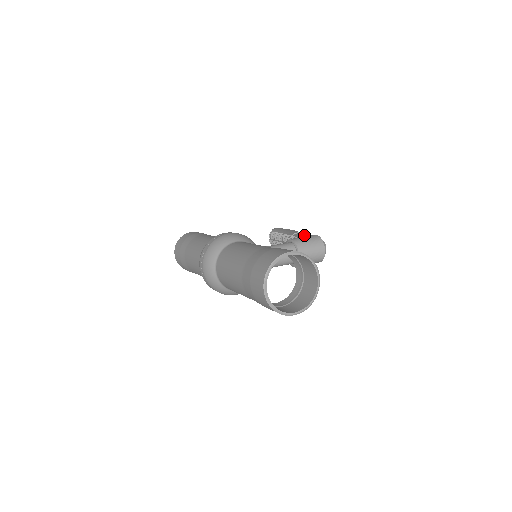
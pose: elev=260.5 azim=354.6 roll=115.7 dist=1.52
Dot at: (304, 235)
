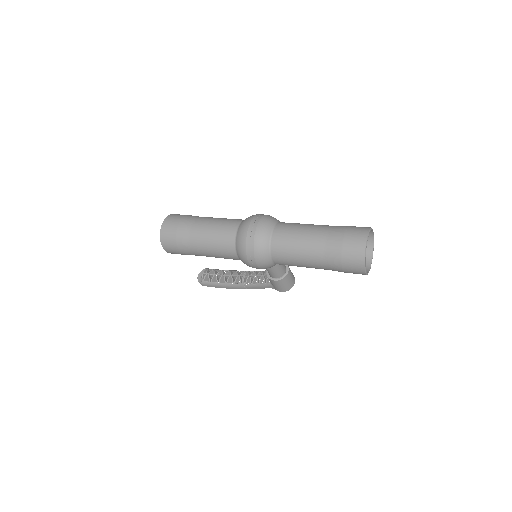
Dot at: occluded
